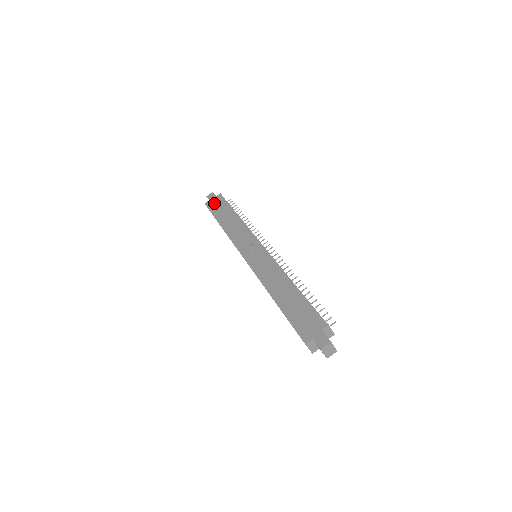
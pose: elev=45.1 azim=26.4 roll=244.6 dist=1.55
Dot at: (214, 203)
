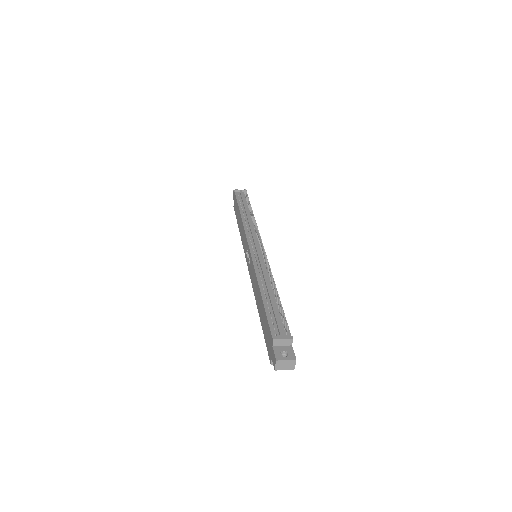
Dot at: (234, 204)
